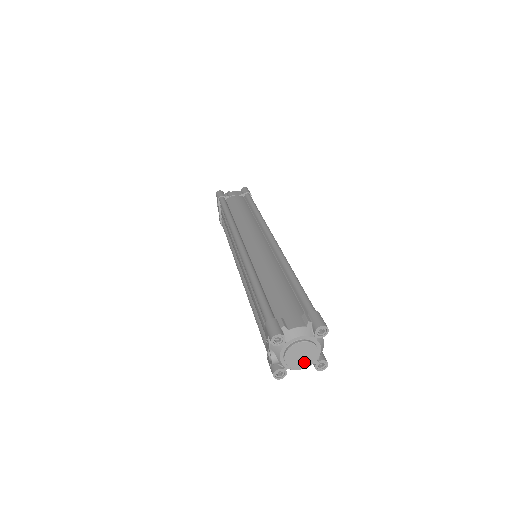
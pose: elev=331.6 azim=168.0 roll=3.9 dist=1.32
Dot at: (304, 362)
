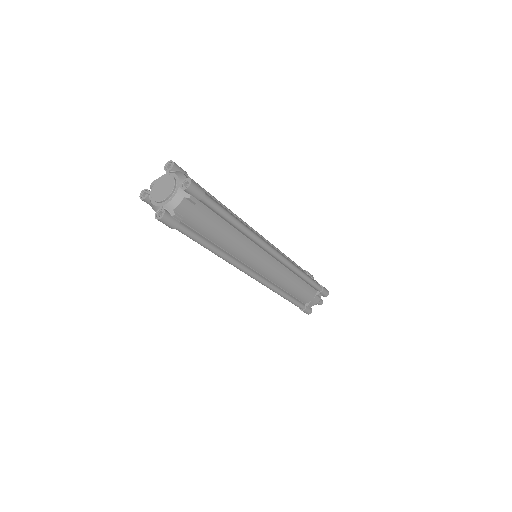
Dot at: (158, 195)
